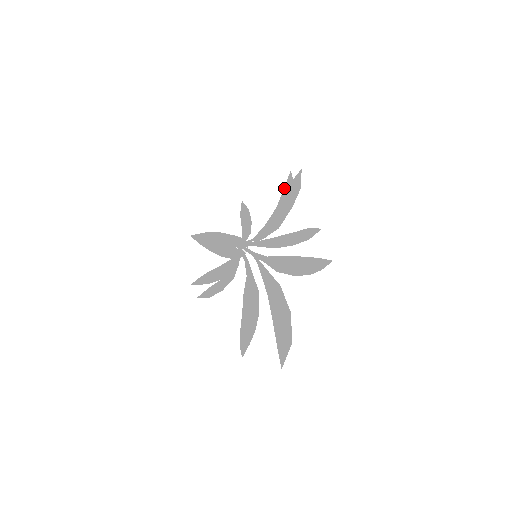
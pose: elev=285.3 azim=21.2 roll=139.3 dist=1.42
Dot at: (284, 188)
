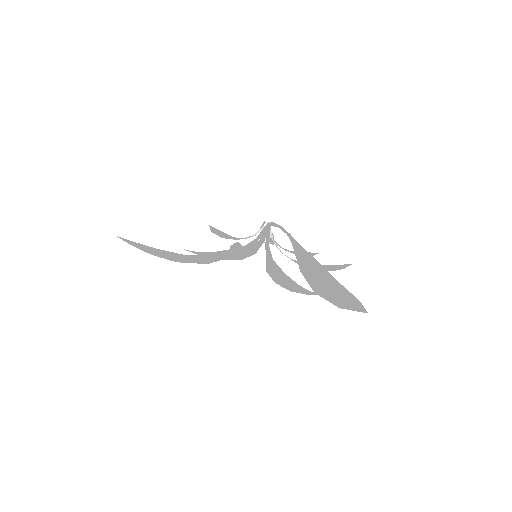
Dot at: occluded
